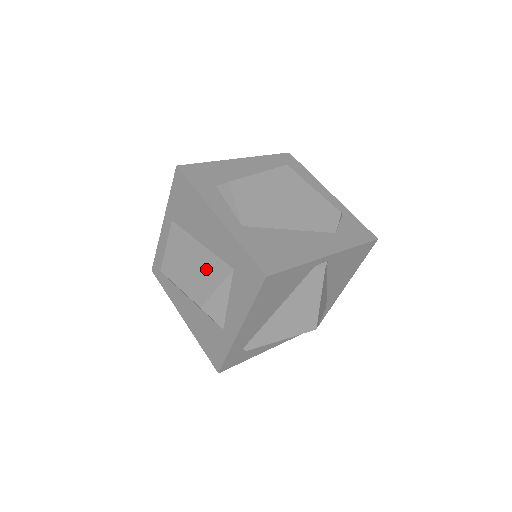
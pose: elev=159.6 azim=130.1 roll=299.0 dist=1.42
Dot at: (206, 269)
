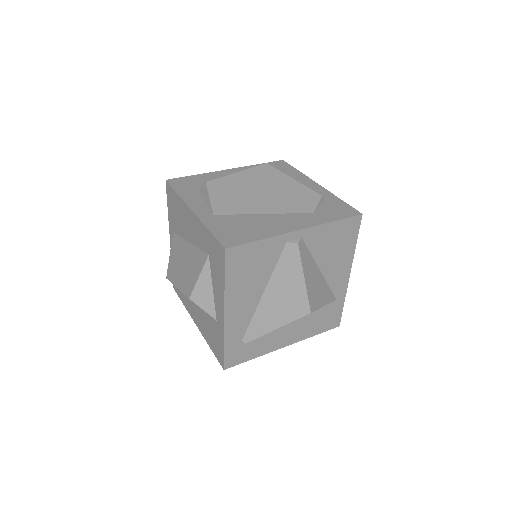
Dot at: (192, 263)
